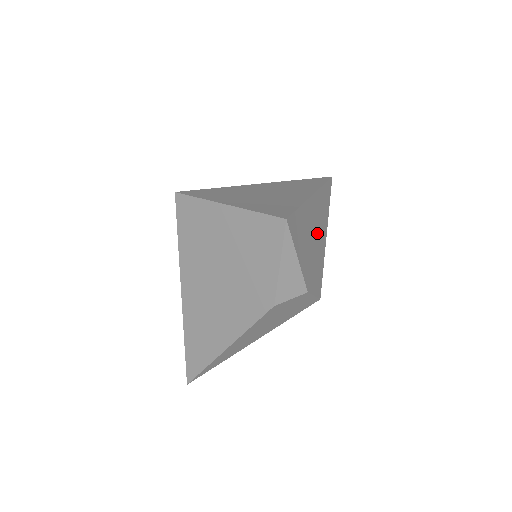
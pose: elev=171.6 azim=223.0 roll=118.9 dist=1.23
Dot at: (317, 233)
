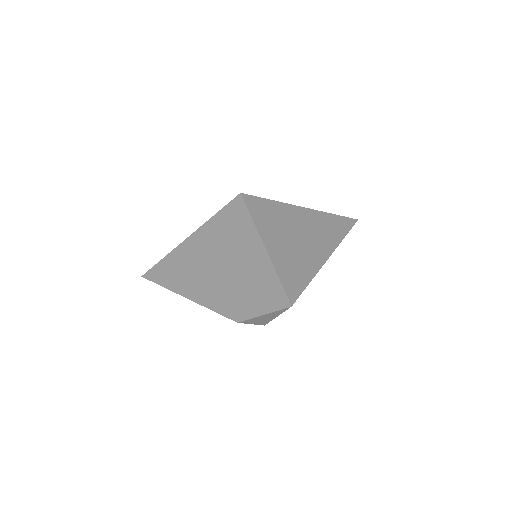
Dot at: occluded
